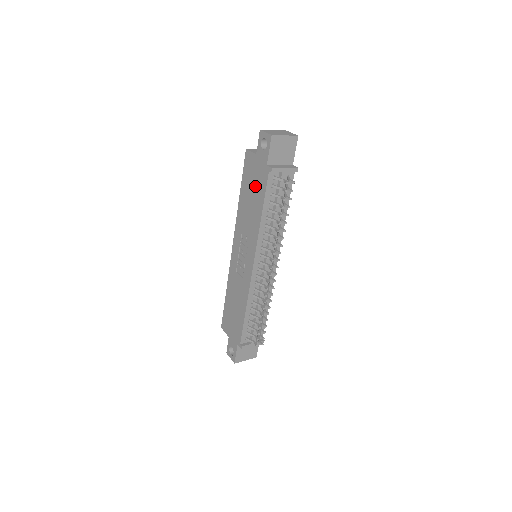
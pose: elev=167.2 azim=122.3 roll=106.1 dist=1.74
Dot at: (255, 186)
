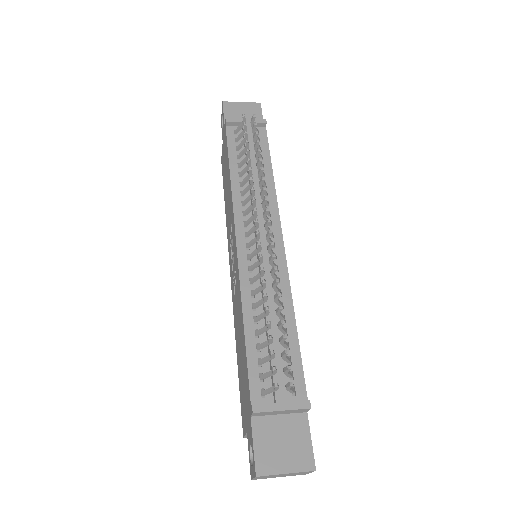
Dot at: (225, 164)
